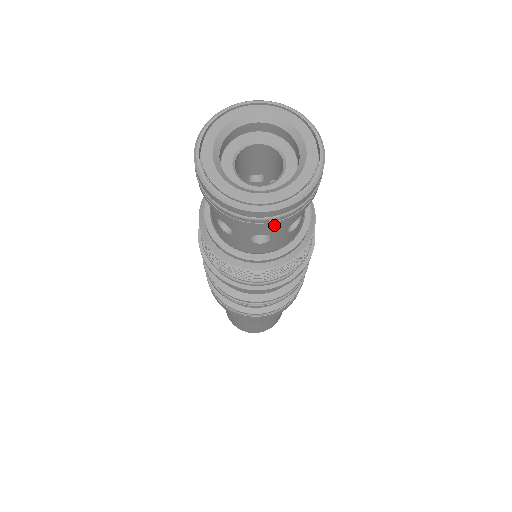
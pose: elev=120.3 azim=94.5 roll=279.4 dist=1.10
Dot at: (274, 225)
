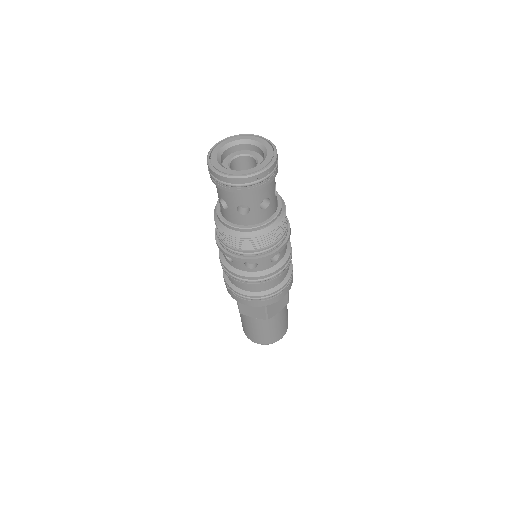
Dot at: (226, 194)
